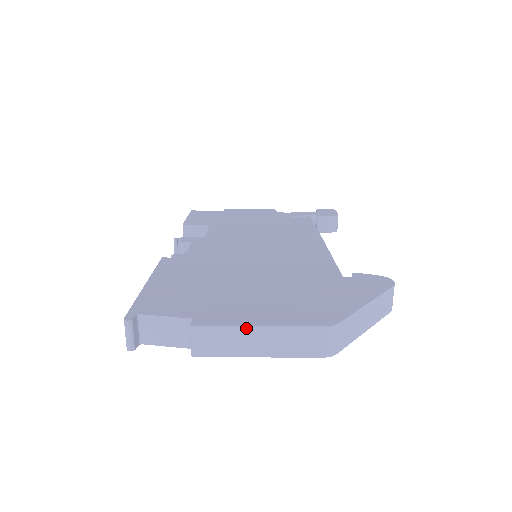
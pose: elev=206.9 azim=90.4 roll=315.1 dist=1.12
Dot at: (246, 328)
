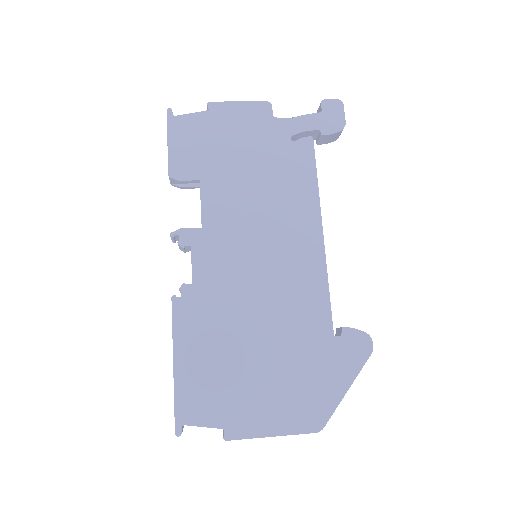
Dot at: (262, 437)
